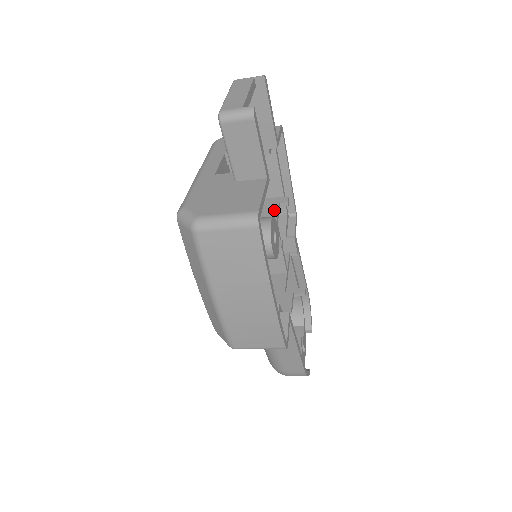
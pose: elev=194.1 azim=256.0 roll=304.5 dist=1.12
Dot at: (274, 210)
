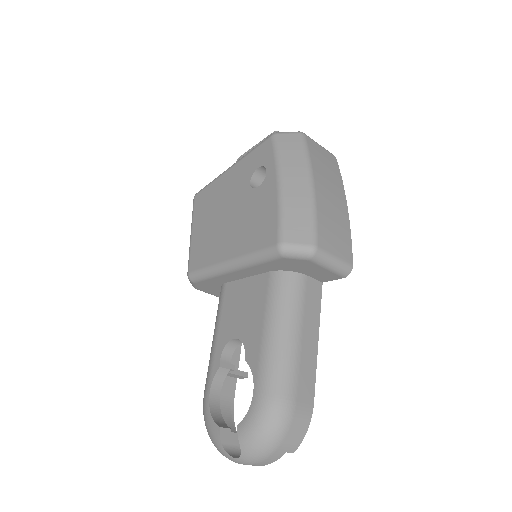
Dot at: occluded
